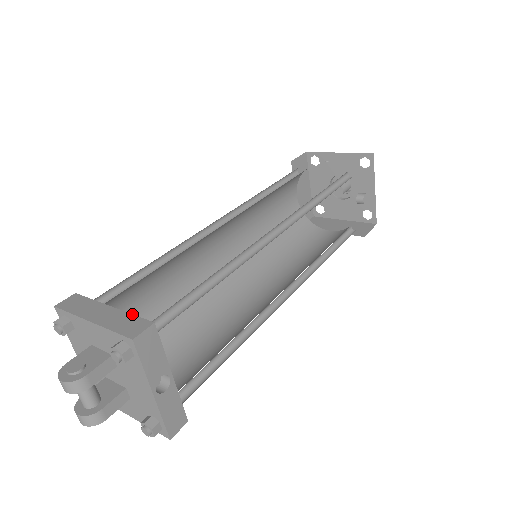
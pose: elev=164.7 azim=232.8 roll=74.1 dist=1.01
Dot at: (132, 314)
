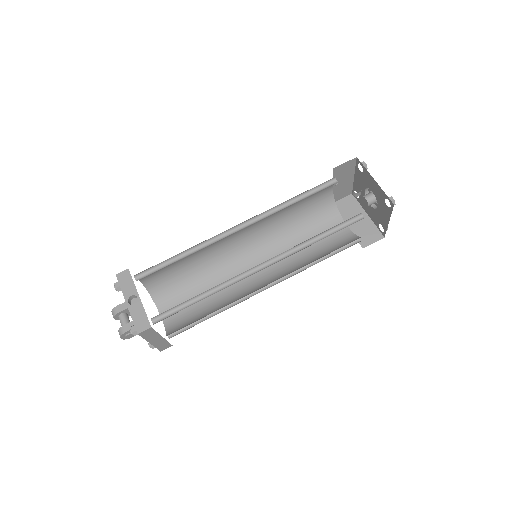
Dot at: occluded
